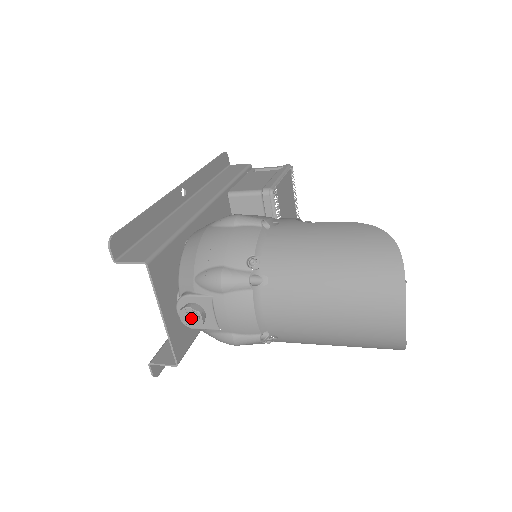
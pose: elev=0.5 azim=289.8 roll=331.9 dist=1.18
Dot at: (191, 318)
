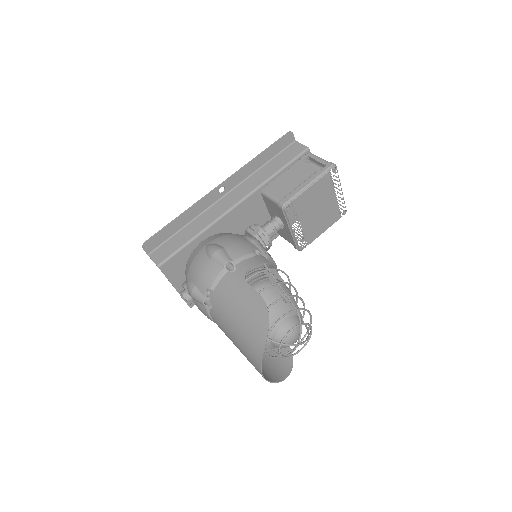
Dot at: (185, 299)
